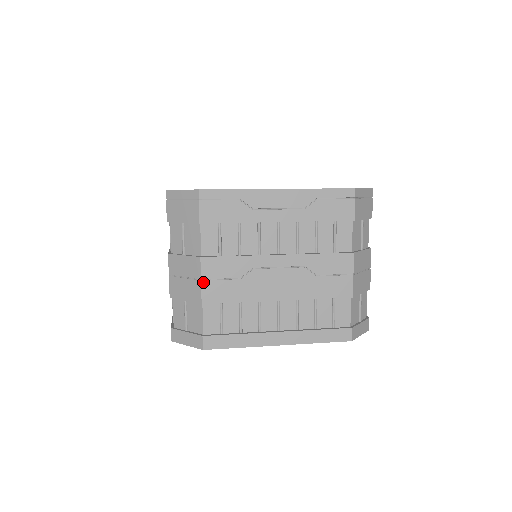
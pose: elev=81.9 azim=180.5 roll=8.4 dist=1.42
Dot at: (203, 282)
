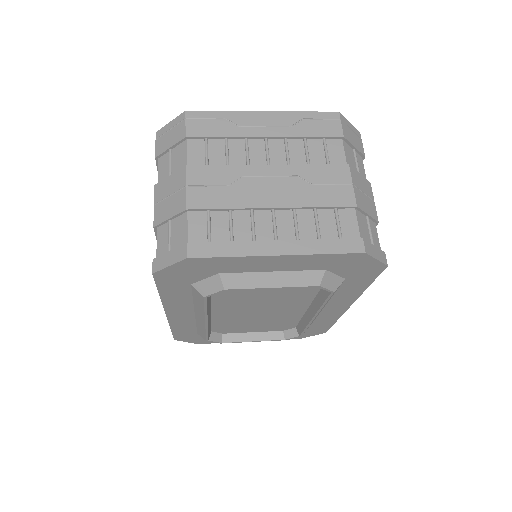
Dot at: (188, 188)
